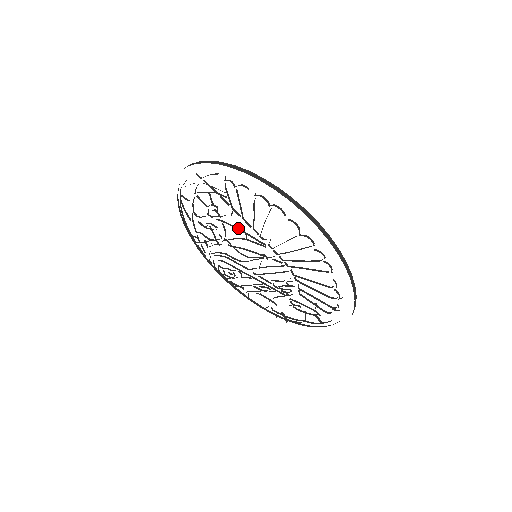
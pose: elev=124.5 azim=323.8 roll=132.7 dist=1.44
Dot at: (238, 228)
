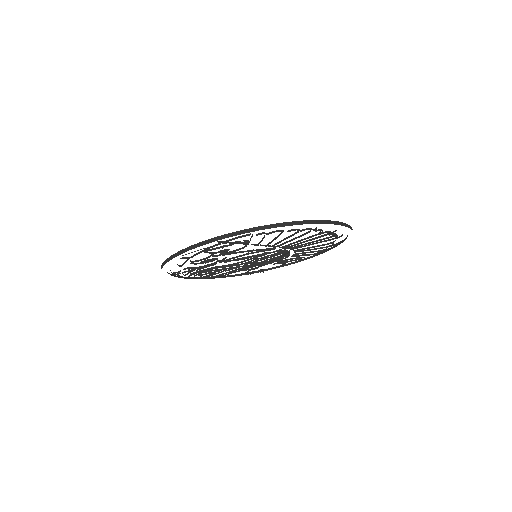
Dot at: (247, 251)
